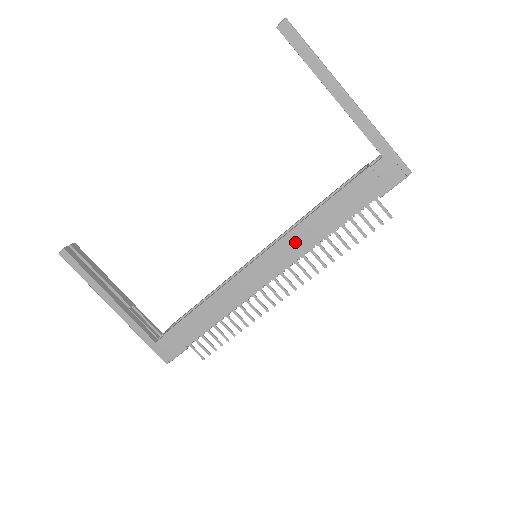
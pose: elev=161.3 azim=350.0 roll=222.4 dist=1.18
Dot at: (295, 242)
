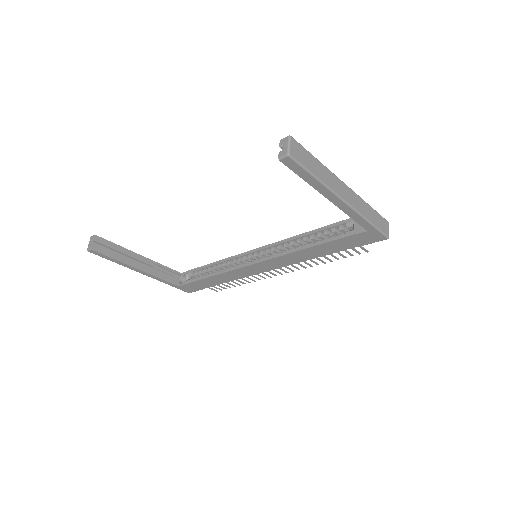
Dot at: (289, 259)
